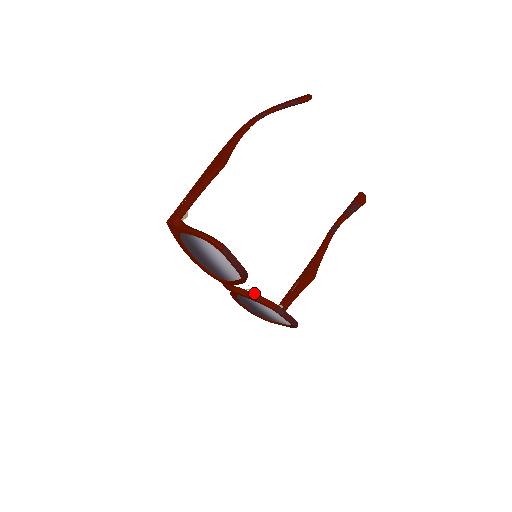
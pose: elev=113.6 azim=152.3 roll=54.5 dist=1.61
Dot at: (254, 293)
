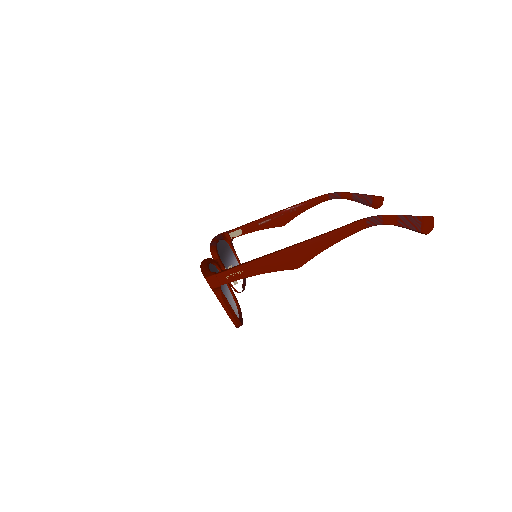
Dot at: occluded
